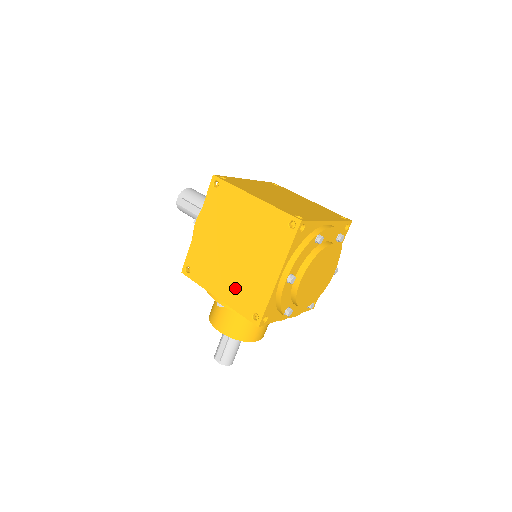
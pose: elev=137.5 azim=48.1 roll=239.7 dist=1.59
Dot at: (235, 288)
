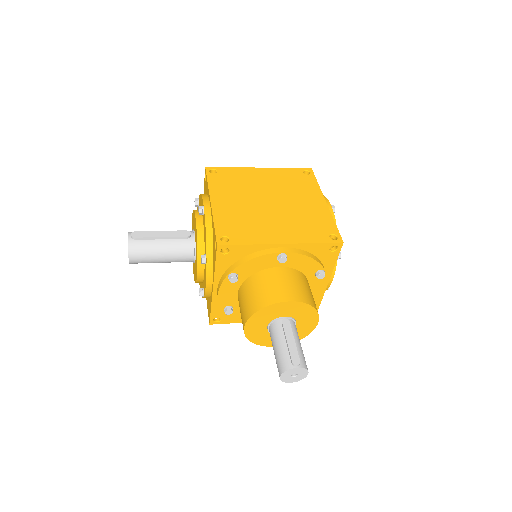
Dot at: (294, 227)
